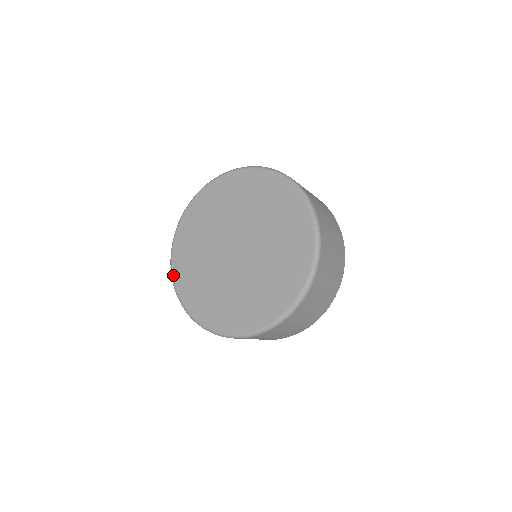
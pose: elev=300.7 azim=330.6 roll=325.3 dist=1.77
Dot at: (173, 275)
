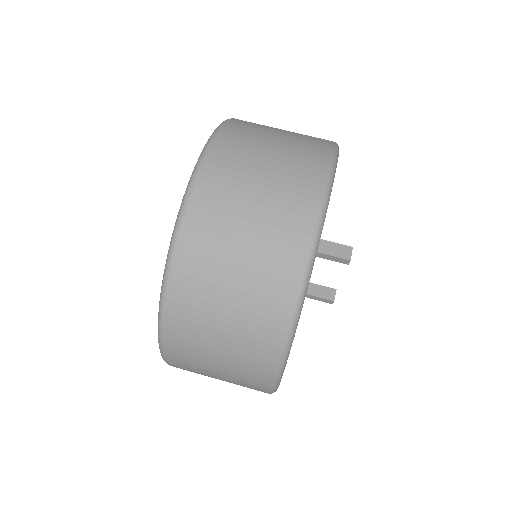
Dot at: occluded
